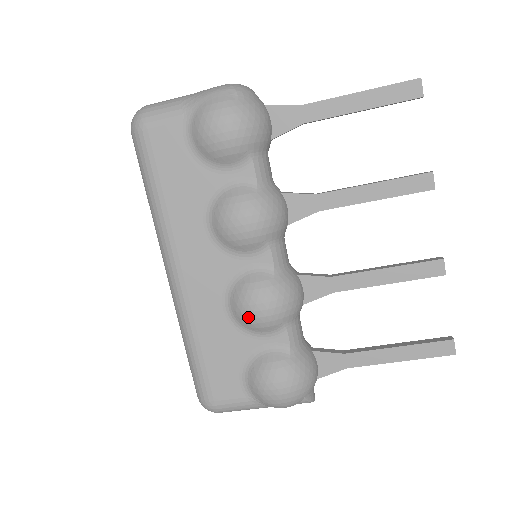
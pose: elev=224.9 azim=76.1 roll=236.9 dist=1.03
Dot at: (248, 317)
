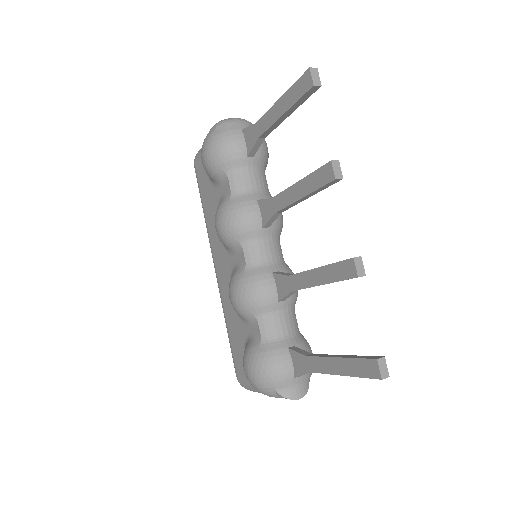
Dot at: (232, 305)
